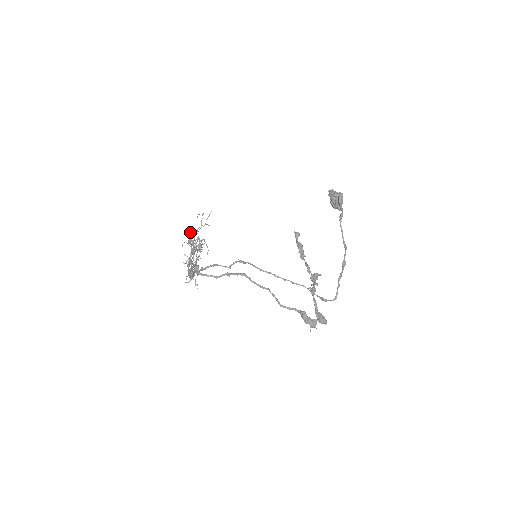
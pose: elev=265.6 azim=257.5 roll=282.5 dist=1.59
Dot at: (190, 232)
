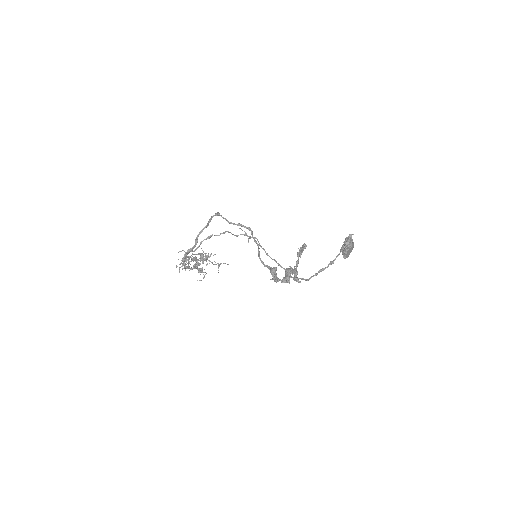
Dot at: occluded
